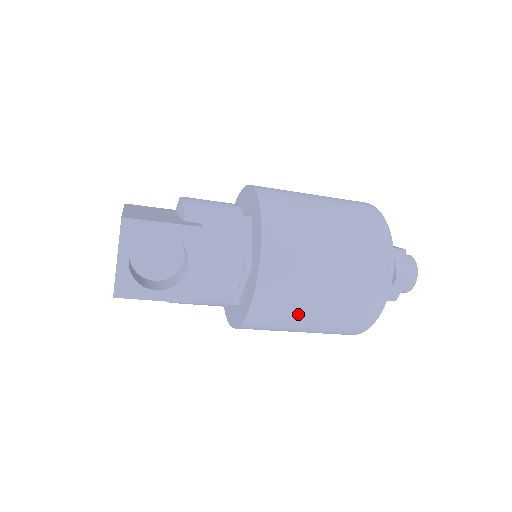
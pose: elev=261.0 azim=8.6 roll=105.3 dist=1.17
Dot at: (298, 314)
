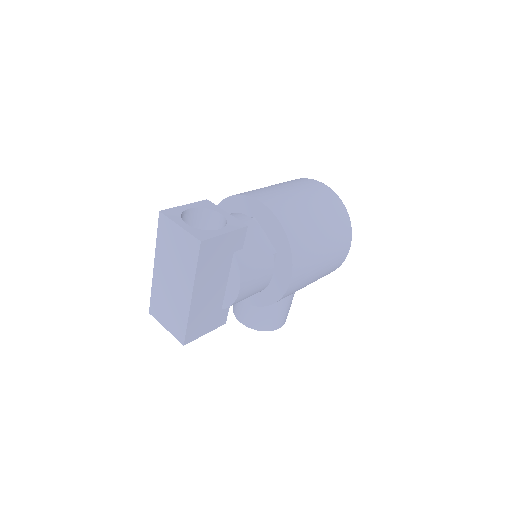
Dot at: (306, 215)
